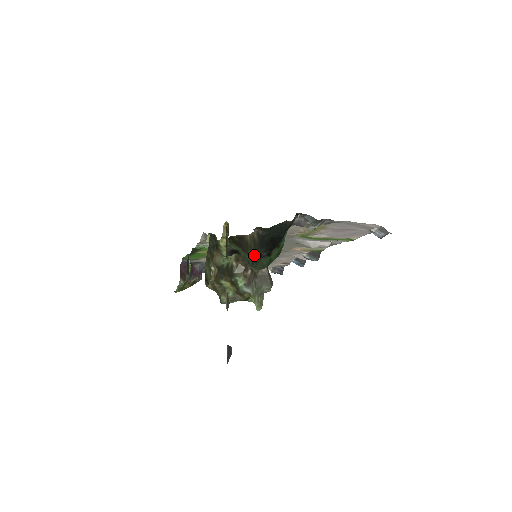
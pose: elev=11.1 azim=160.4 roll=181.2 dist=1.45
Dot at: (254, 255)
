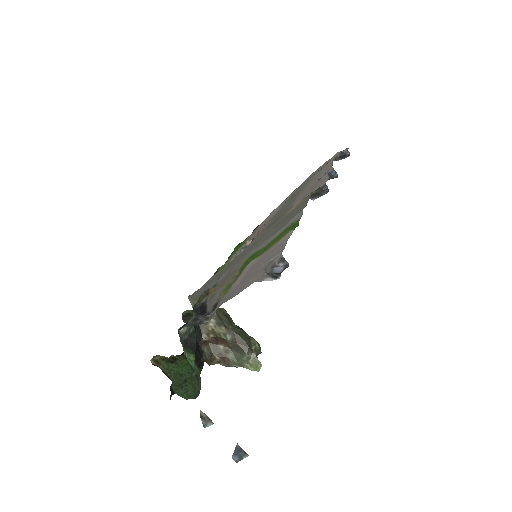
Dot at: (202, 353)
